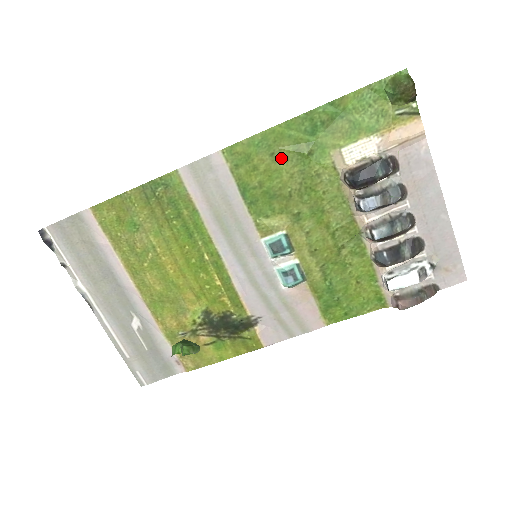
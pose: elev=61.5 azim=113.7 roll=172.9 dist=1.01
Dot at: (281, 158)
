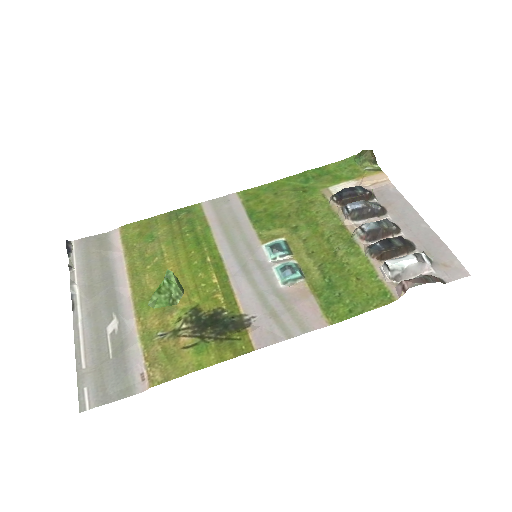
Dot at: (282, 195)
